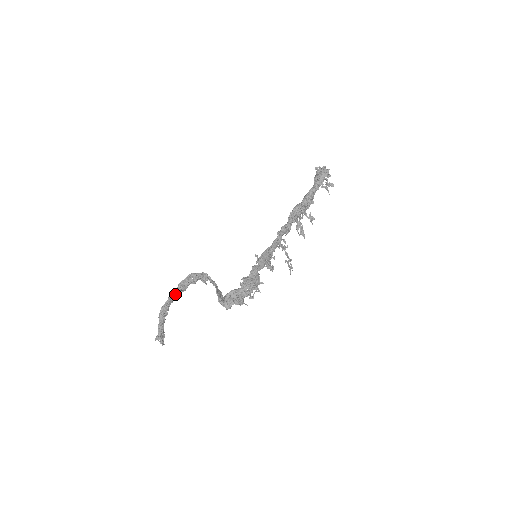
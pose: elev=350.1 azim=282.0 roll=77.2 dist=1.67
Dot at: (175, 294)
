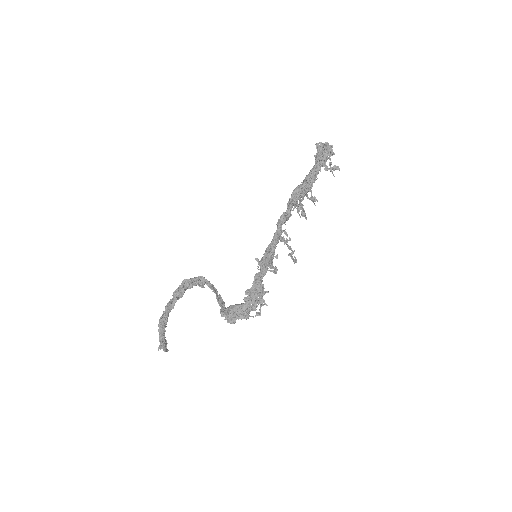
Dot at: (172, 303)
